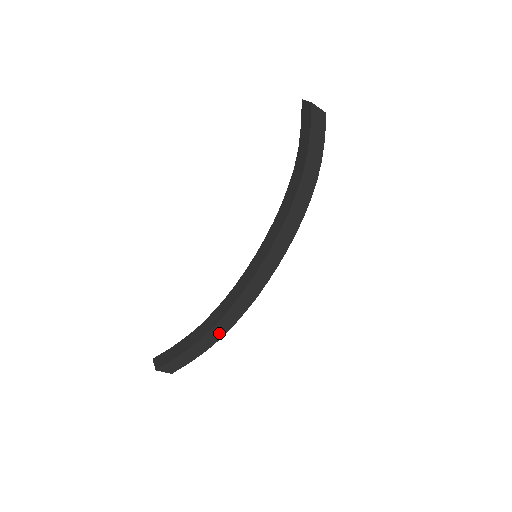
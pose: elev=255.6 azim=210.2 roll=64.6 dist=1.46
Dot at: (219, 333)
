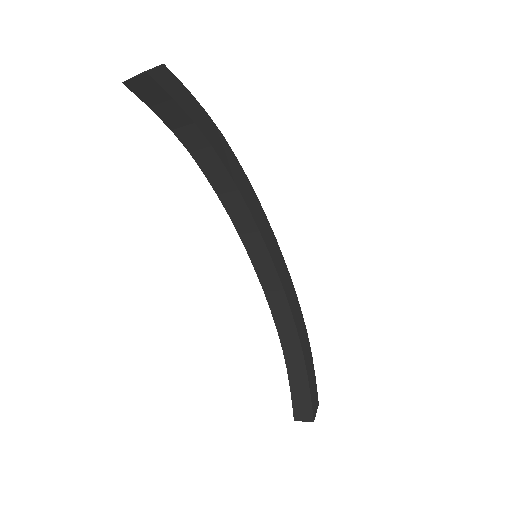
Dot at: (304, 336)
